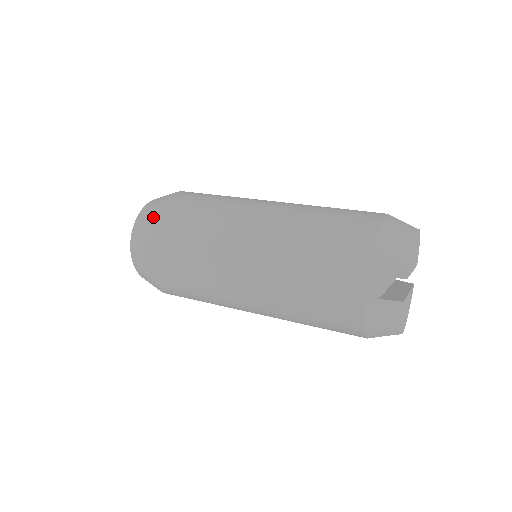
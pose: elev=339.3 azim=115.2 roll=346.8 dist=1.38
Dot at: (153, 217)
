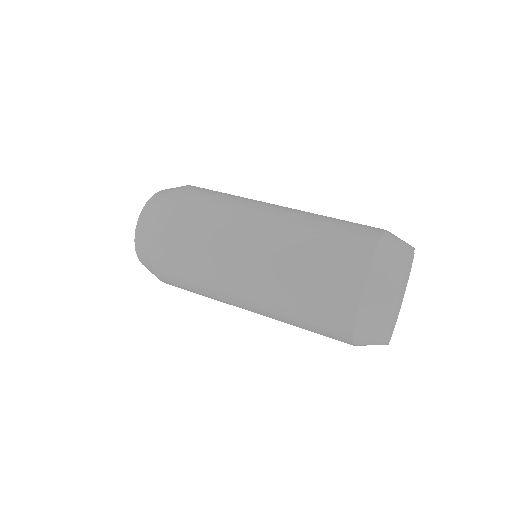
Dot at: (153, 271)
